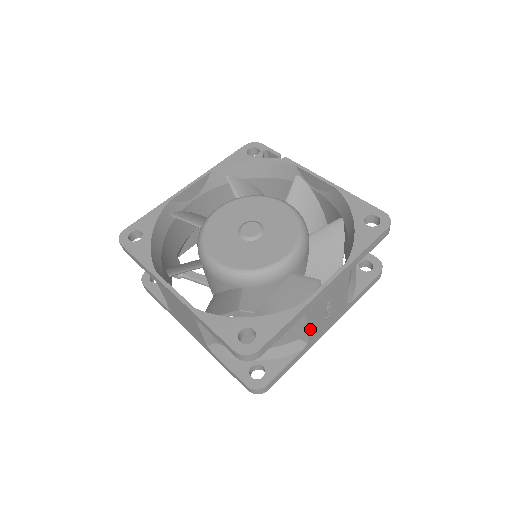
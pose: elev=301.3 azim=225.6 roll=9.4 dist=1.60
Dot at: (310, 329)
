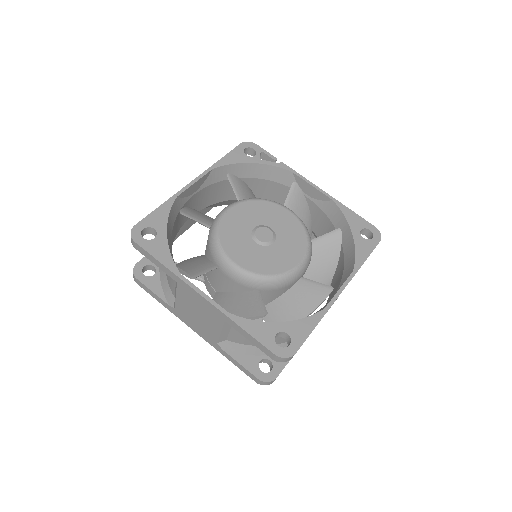
Dot at: occluded
